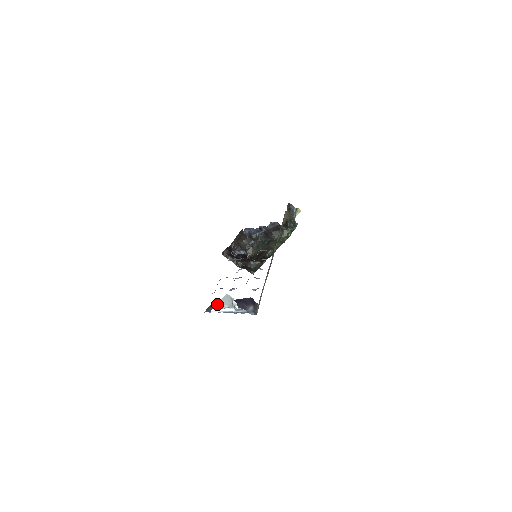
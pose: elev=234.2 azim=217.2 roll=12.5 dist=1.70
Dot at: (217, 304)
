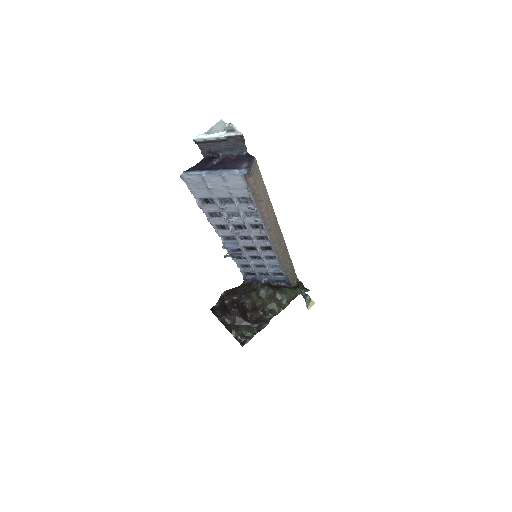
Dot at: (205, 133)
